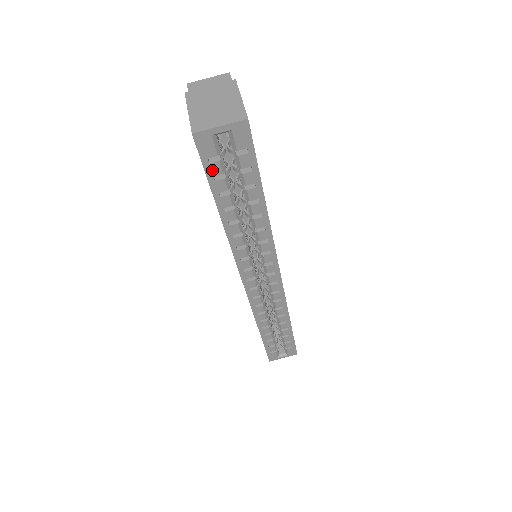
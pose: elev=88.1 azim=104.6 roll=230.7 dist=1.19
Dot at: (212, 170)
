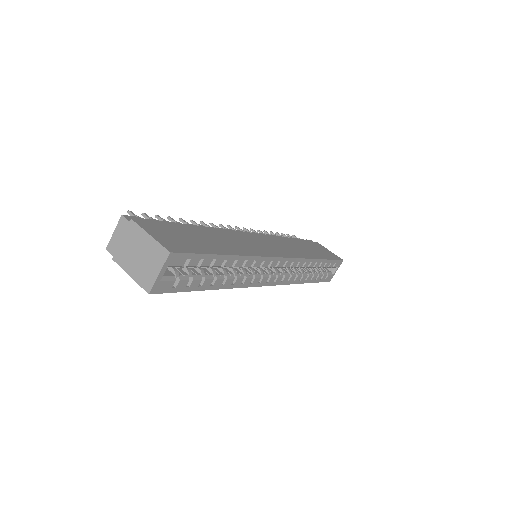
Dot at: (181, 287)
